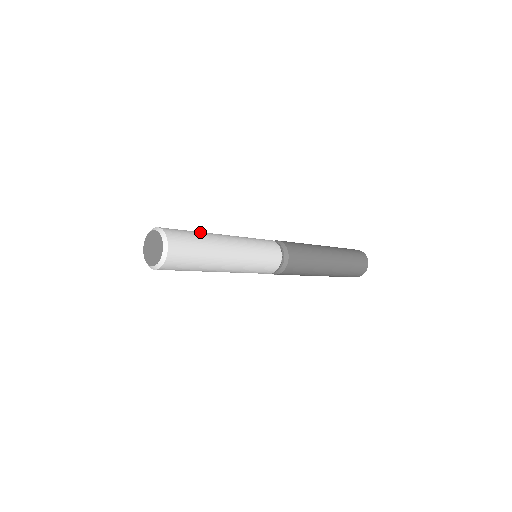
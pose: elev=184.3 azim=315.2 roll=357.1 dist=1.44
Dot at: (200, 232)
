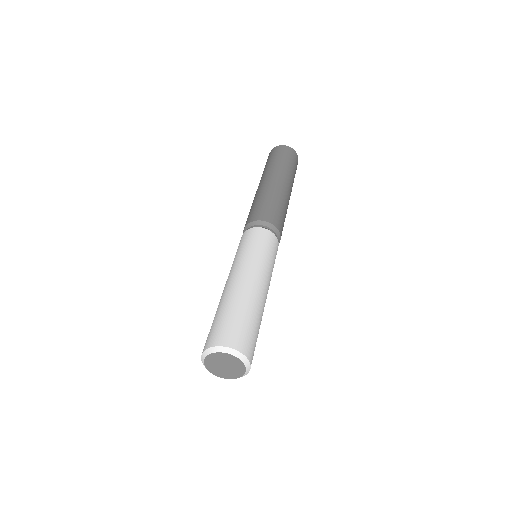
Dot at: (261, 318)
